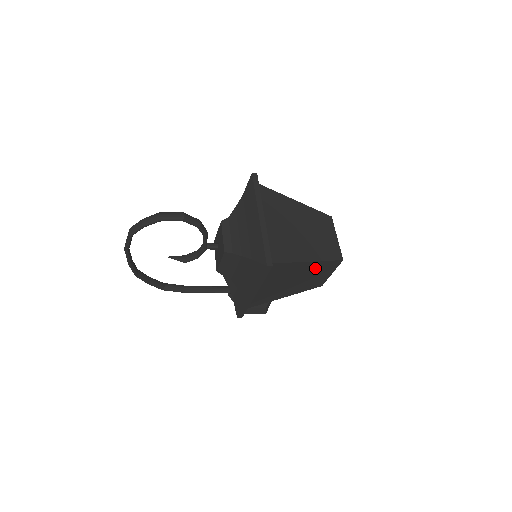
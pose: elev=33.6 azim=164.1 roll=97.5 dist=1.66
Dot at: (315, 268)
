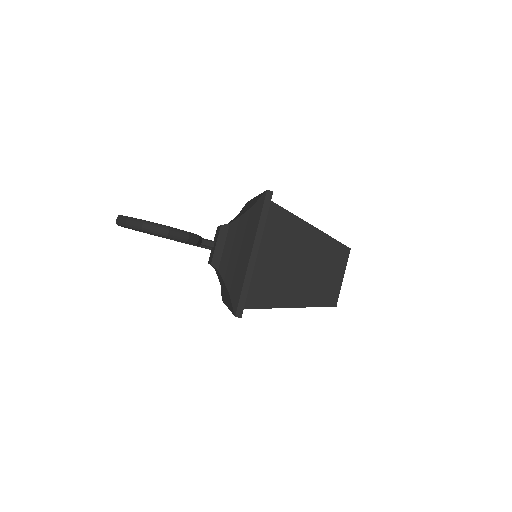
Dot at: occluded
